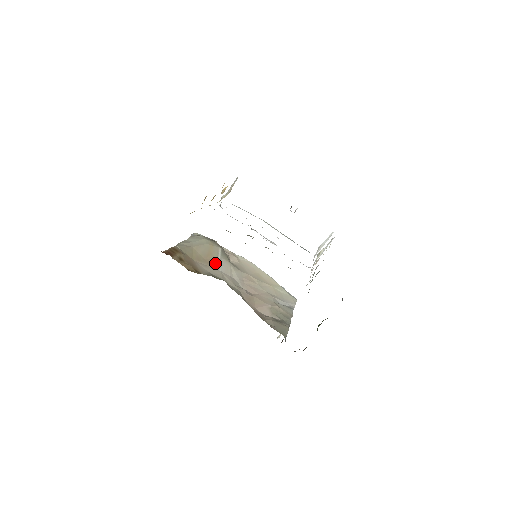
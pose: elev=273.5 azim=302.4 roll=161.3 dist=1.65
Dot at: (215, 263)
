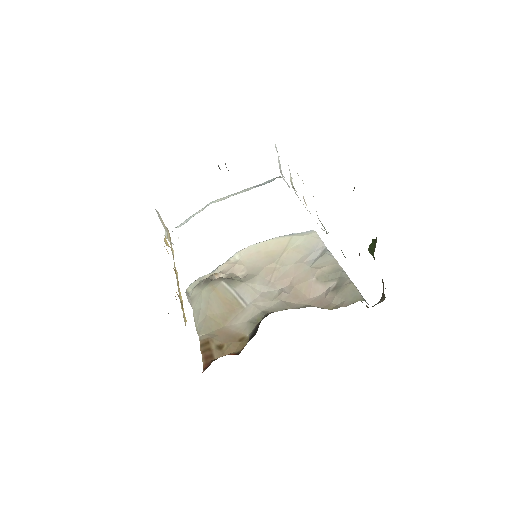
Dot at: (237, 302)
